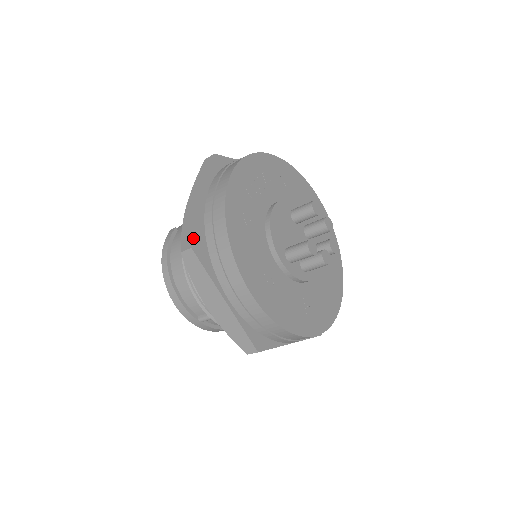
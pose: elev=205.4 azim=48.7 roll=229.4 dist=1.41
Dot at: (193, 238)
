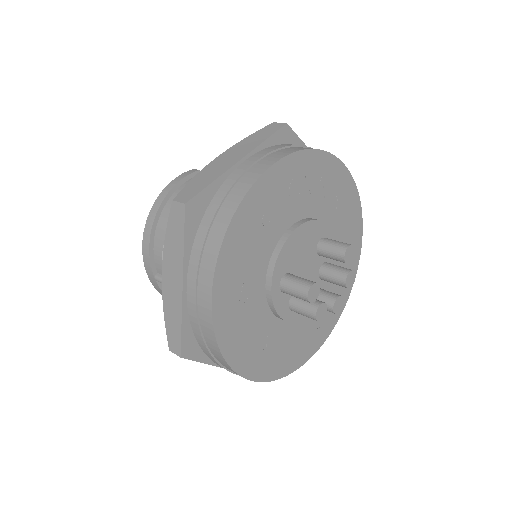
Dot at: (195, 195)
